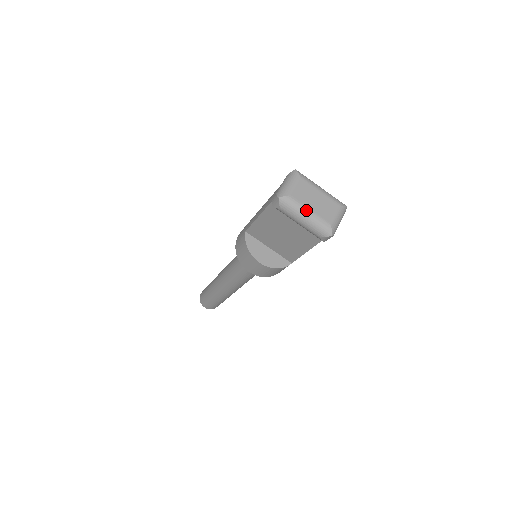
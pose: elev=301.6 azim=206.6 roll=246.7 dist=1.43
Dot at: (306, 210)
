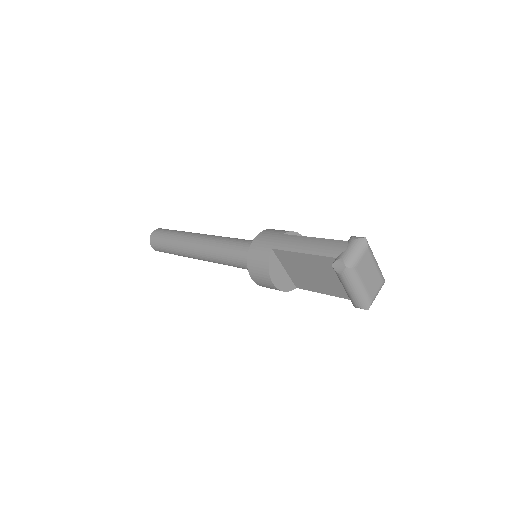
Dot at: (361, 284)
